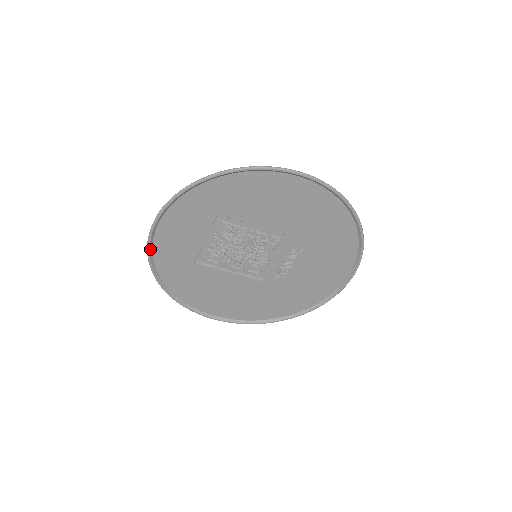
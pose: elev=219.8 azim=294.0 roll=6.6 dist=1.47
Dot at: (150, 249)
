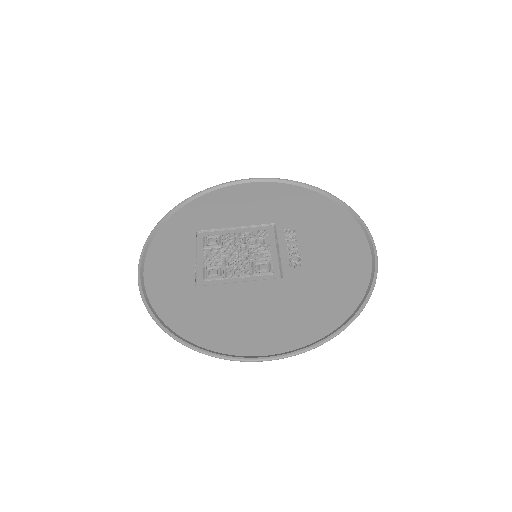
Dot at: (142, 287)
